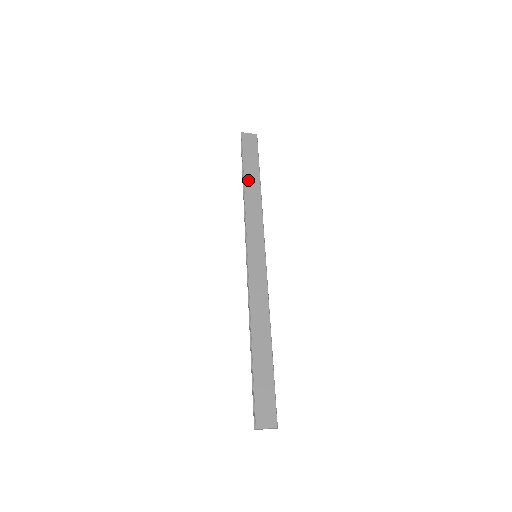
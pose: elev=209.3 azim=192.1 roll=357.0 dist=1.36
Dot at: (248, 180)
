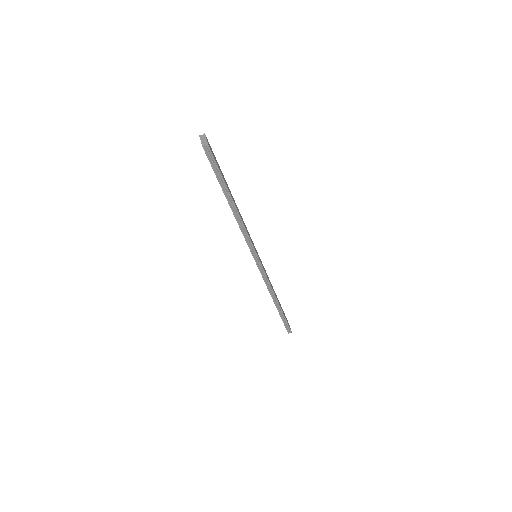
Dot at: occluded
